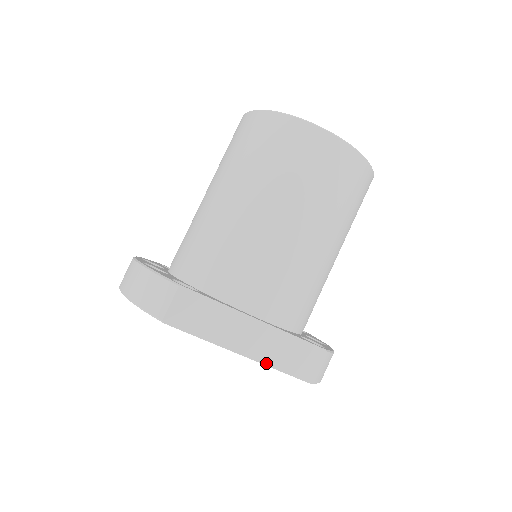
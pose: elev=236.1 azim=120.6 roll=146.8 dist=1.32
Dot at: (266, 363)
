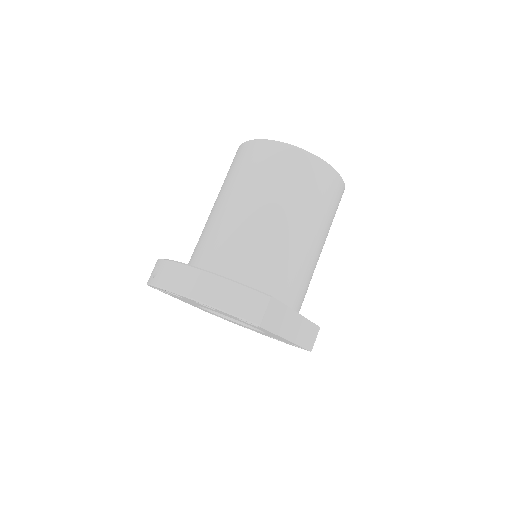
Dot at: (297, 343)
